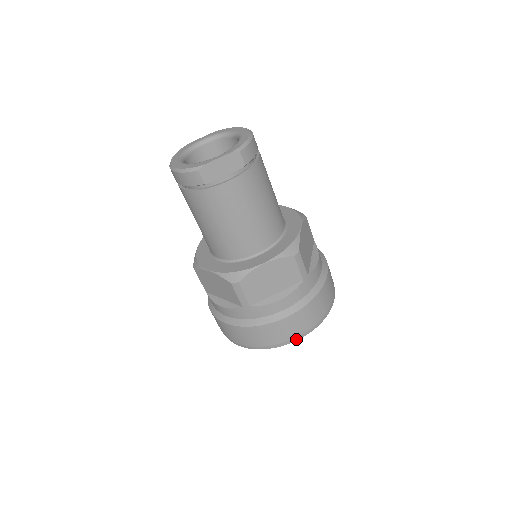
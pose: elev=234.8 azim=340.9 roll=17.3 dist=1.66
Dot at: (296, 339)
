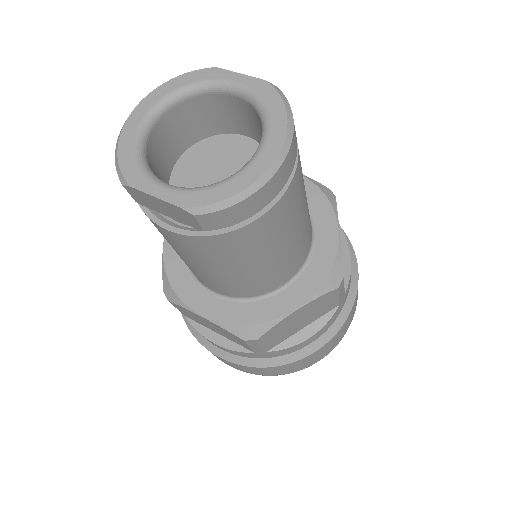
Dot at: occluded
